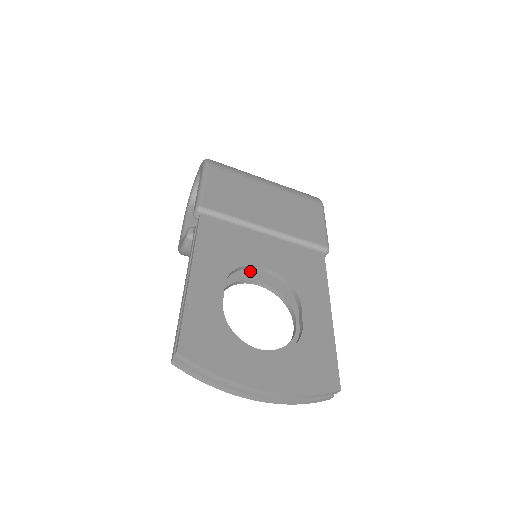
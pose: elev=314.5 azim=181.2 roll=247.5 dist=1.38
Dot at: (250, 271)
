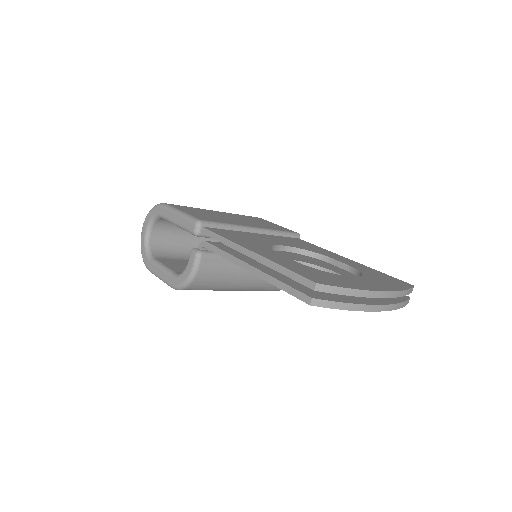
Dot at: occluded
